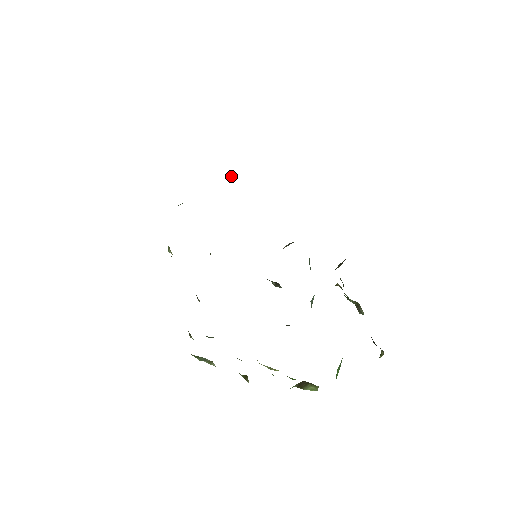
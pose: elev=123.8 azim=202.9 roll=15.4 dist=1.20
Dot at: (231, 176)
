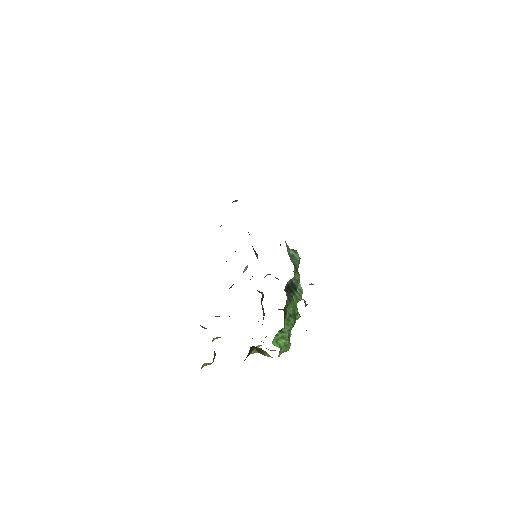
Dot at: occluded
